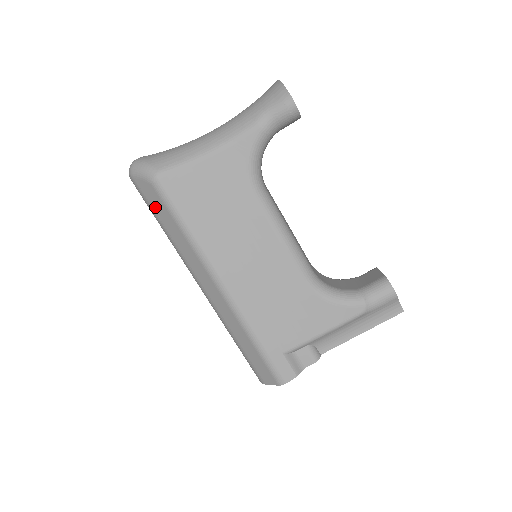
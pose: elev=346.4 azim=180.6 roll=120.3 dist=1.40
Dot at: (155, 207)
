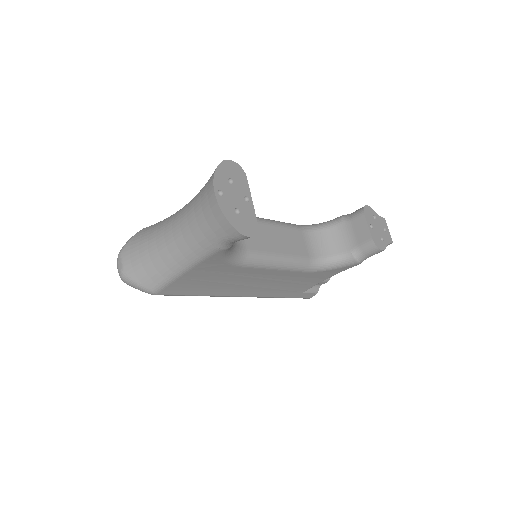
Dot at: occluded
